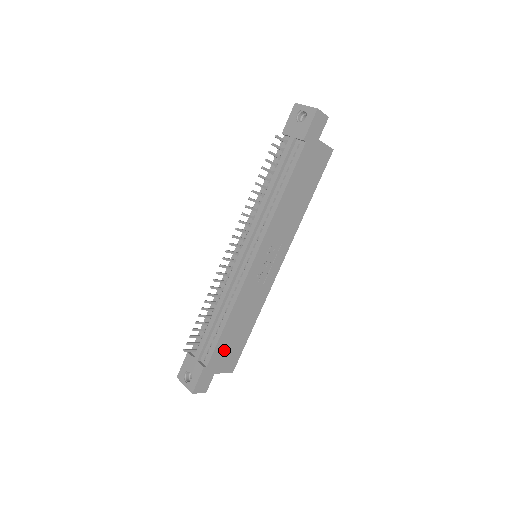
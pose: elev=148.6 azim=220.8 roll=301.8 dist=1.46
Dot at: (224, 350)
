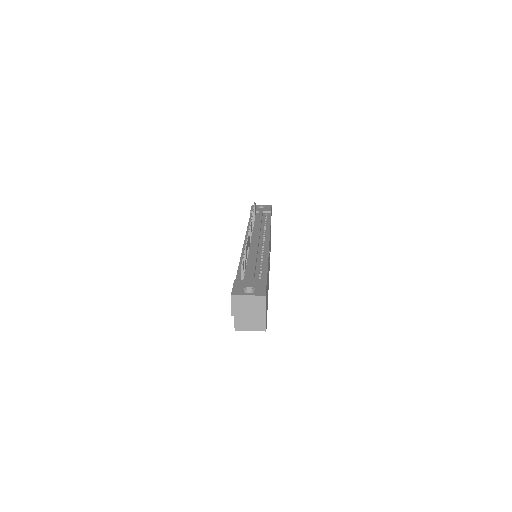
Dot at: occluded
